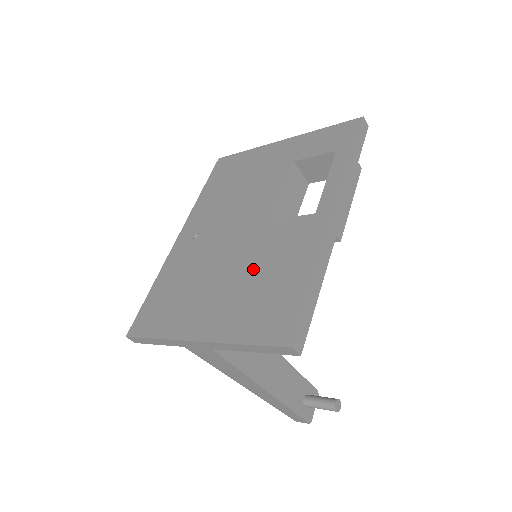
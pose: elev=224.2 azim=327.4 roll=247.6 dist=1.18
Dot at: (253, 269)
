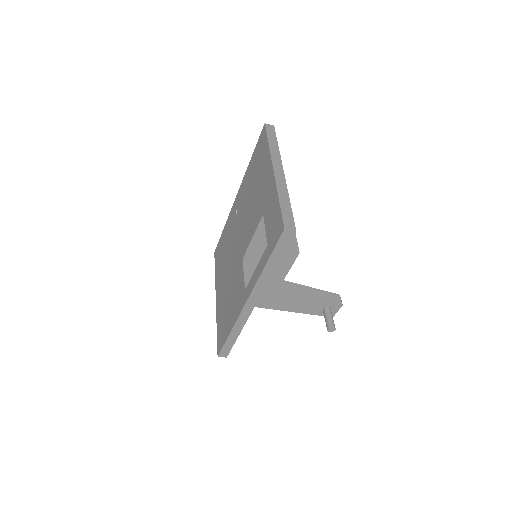
Dot at: (230, 288)
